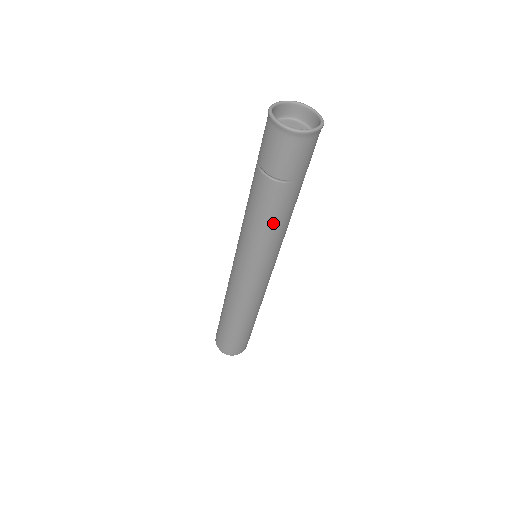
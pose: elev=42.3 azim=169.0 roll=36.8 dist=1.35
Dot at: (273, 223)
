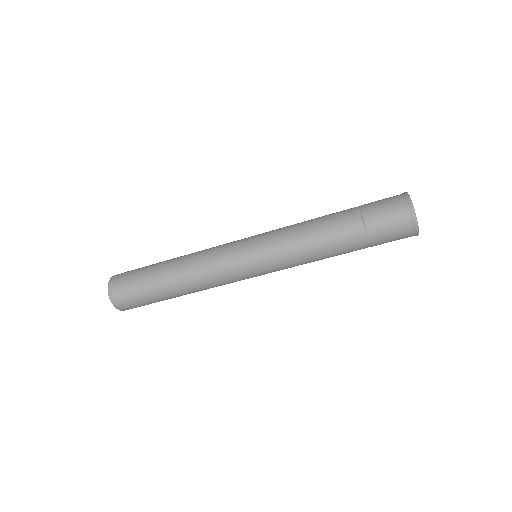
Dot at: (318, 246)
